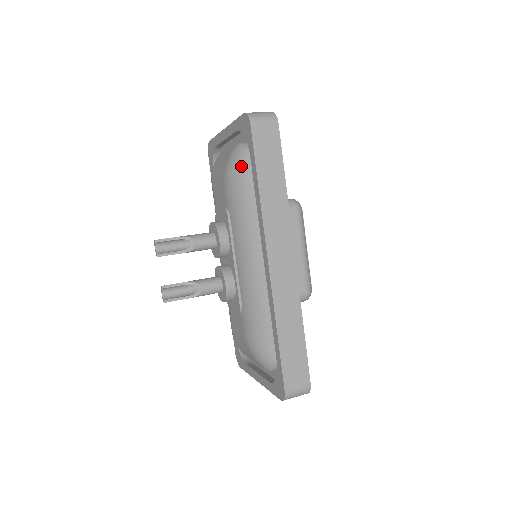
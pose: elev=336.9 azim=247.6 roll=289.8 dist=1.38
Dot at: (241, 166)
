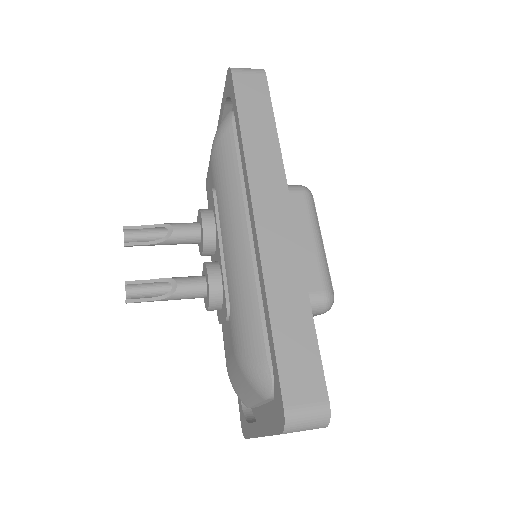
Dot at: (226, 129)
